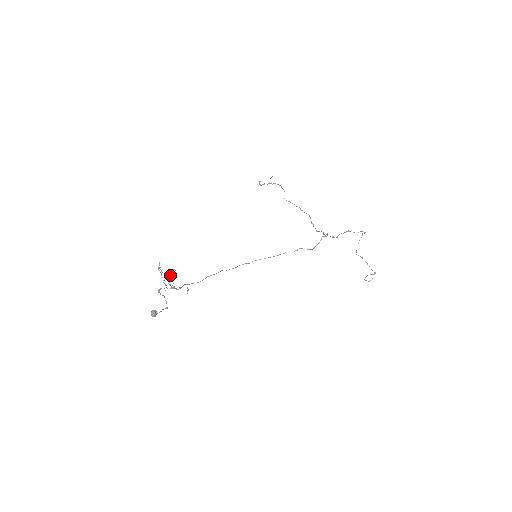
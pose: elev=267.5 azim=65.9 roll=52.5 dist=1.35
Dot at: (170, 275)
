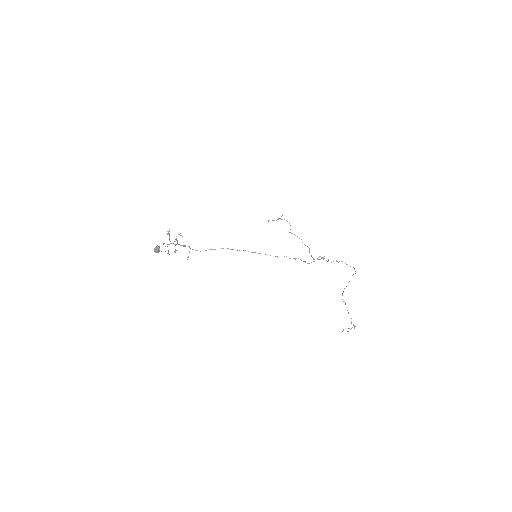
Dot at: occluded
